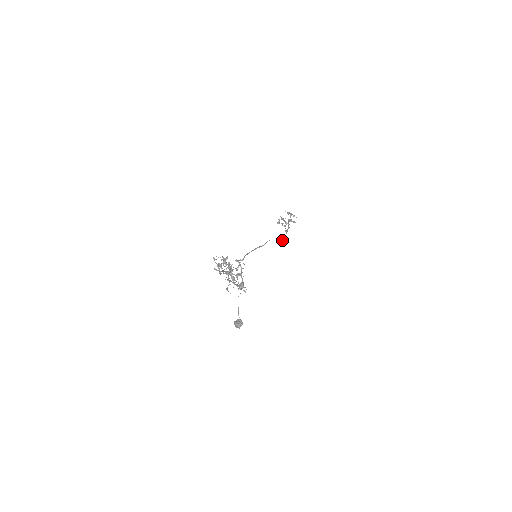
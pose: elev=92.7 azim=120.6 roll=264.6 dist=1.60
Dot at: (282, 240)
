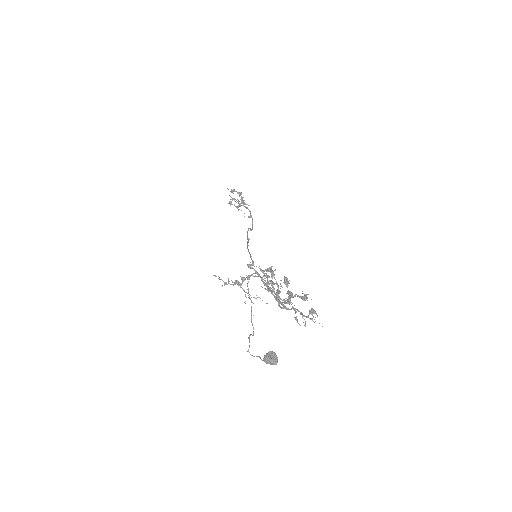
Dot at: (252, 229)
